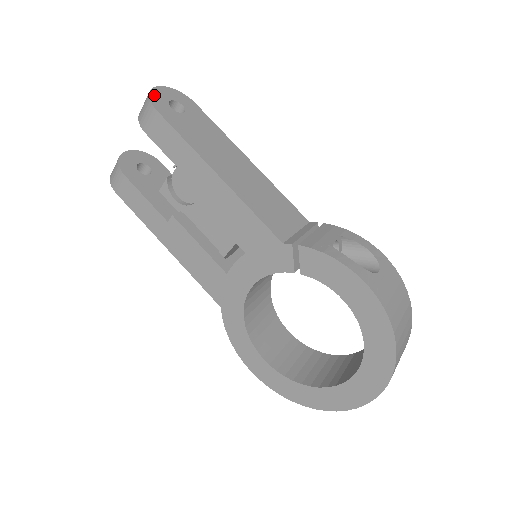
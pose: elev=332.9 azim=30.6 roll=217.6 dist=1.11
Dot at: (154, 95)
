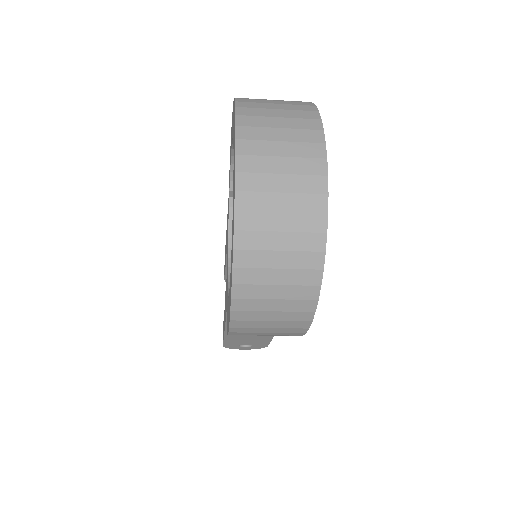
Dot at: occluded
